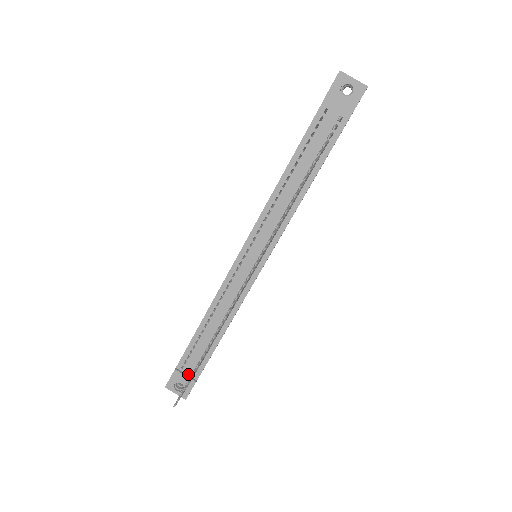
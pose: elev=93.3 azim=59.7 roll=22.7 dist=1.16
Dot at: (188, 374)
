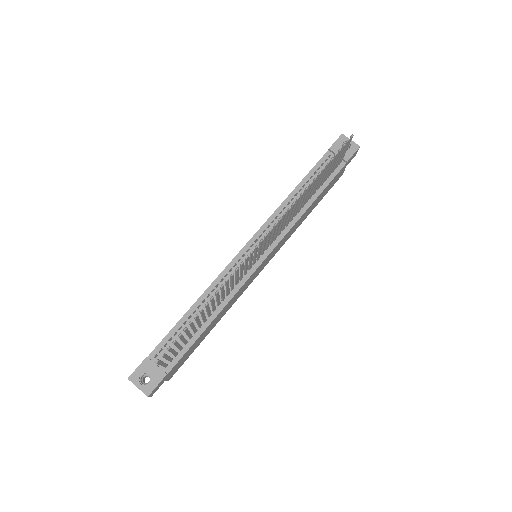
Dot at: (159, 365)
